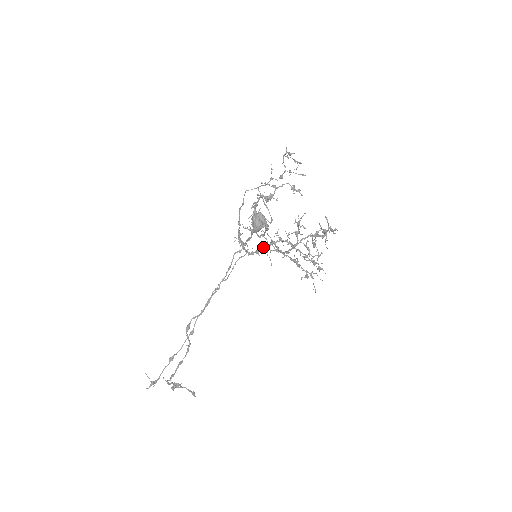
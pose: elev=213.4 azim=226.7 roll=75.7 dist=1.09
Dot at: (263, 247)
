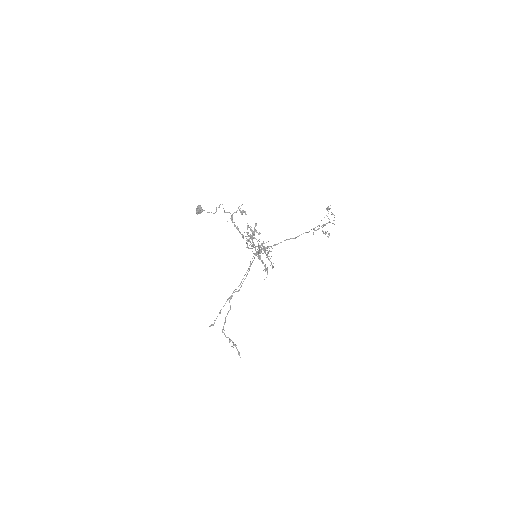
Dot at: occluded
